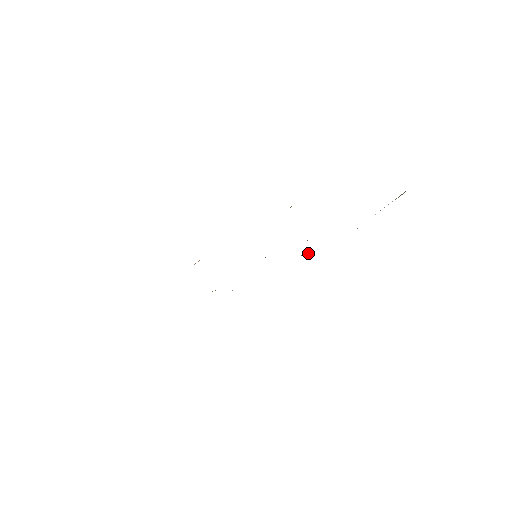
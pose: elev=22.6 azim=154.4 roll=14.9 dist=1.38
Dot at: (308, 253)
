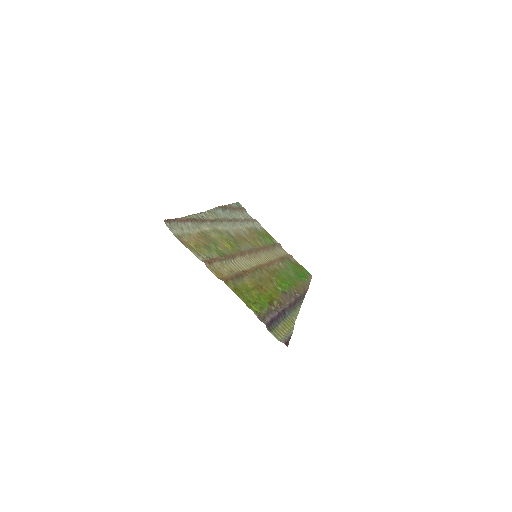
Dot at: (299, 295)
